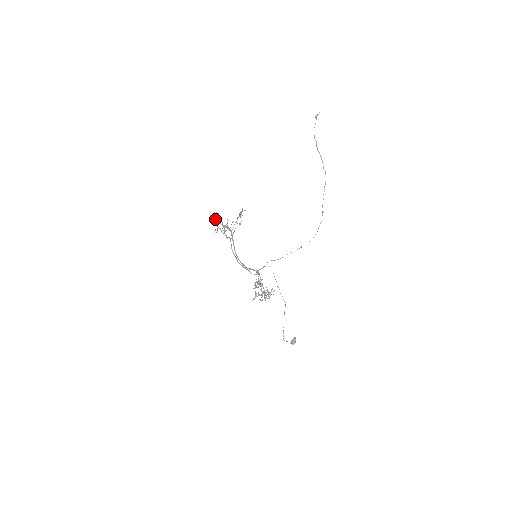
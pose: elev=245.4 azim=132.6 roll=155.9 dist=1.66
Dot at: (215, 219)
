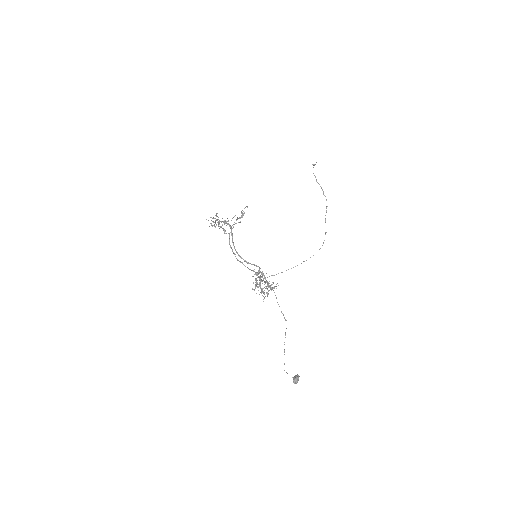
Dot at: occluded
